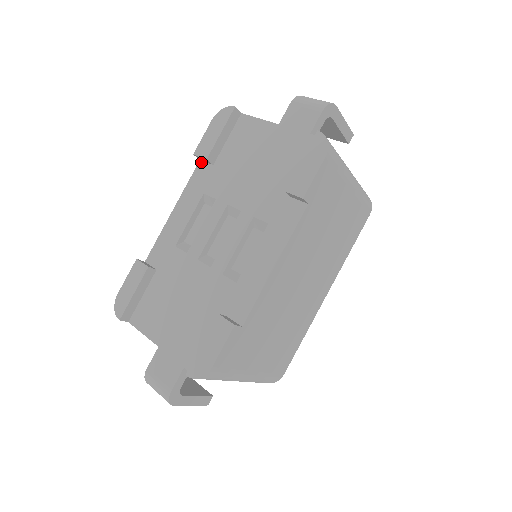
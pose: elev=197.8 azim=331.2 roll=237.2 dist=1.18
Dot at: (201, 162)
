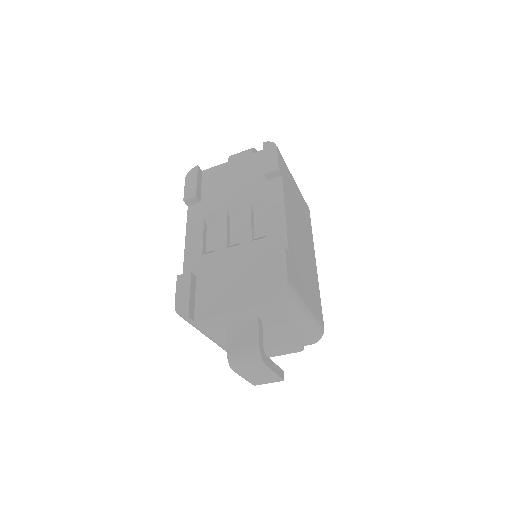
Dot at: (190, 206)
